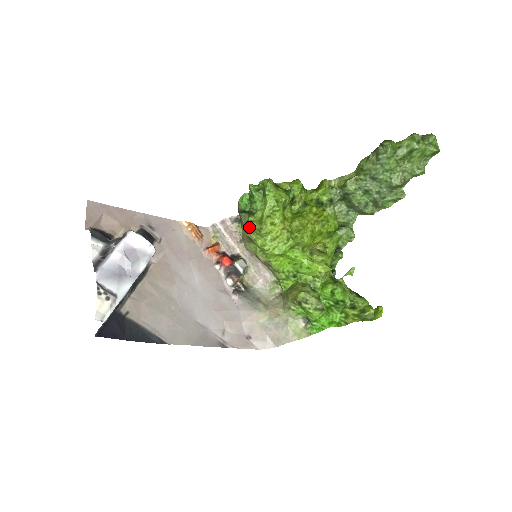
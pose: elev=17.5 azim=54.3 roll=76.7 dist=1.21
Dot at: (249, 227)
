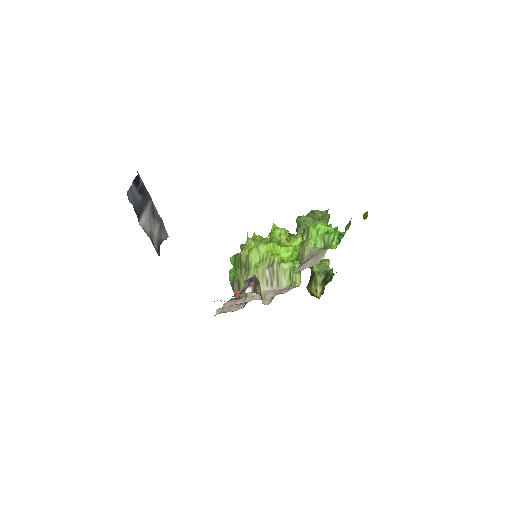
Dot at: occluded
